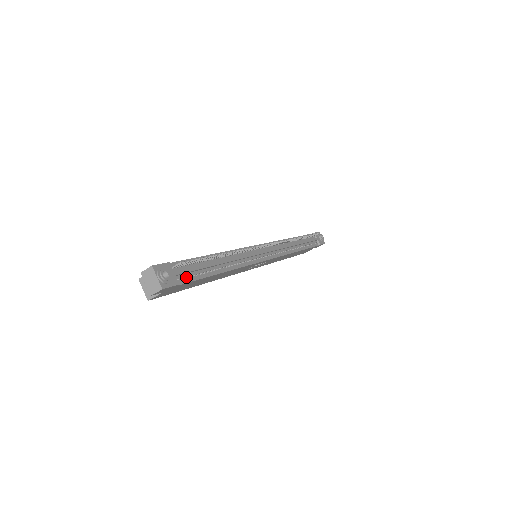
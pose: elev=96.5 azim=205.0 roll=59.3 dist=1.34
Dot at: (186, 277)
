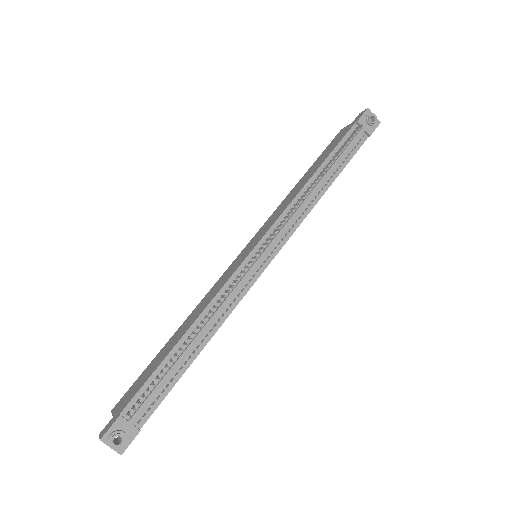
Dot at: (149, 407)
